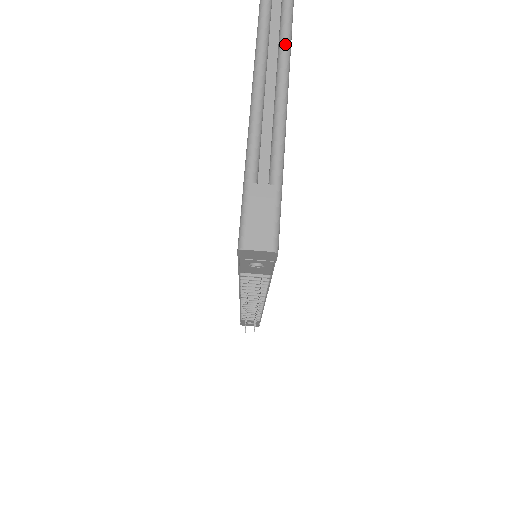
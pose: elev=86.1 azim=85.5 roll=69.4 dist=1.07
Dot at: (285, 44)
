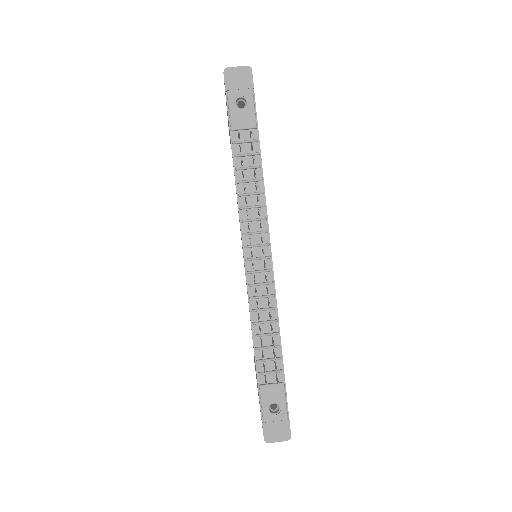
Dot at: occluded
